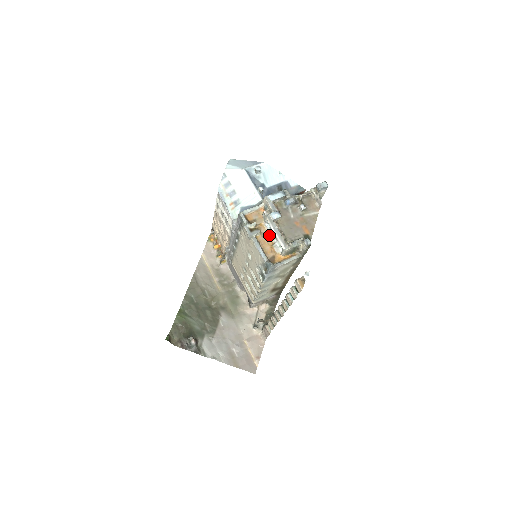
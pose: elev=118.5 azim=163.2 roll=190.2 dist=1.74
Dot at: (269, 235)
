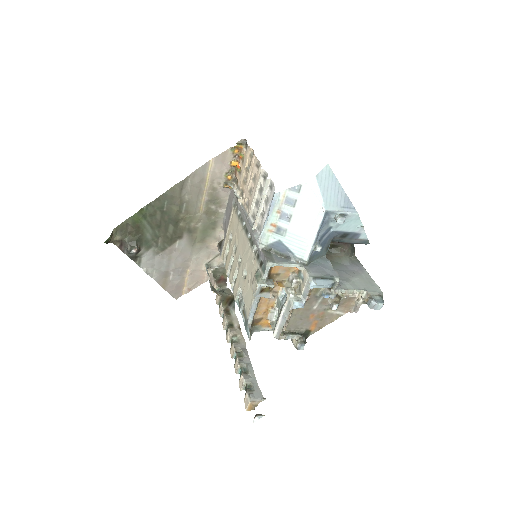
Dot at: (277, 297)
